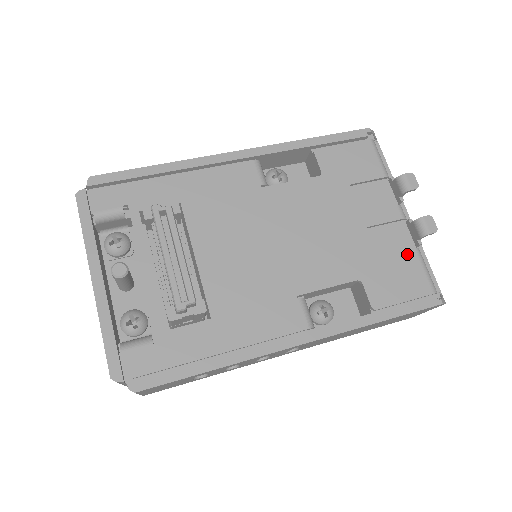
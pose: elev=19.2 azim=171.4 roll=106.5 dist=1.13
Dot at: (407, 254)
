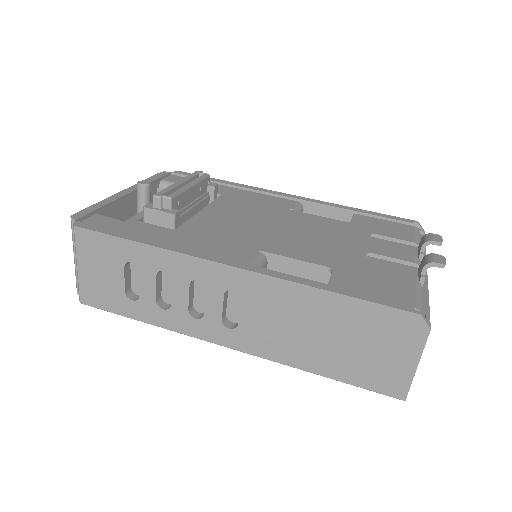
Dot at: (402, 278)
